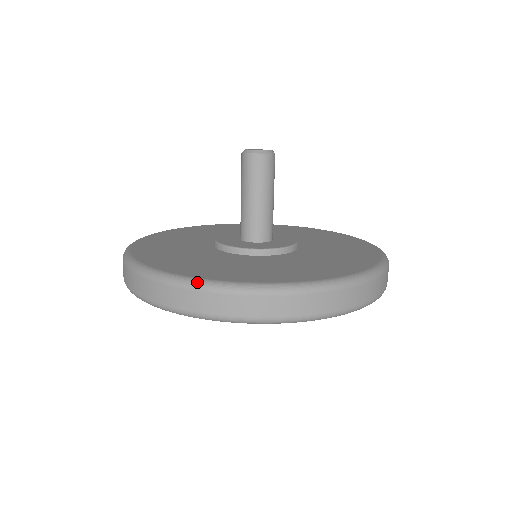
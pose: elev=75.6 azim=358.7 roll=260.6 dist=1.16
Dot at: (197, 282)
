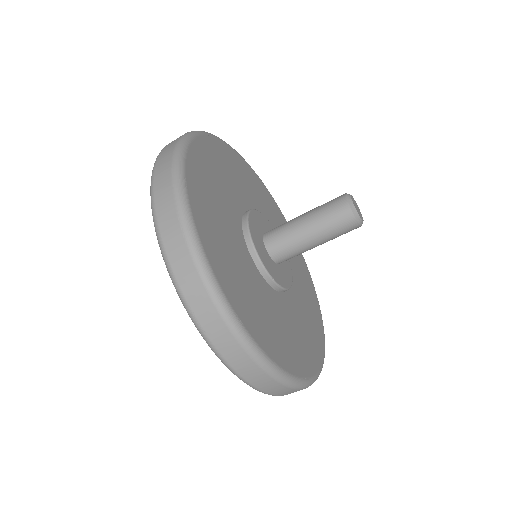
Dot at: (286, 378)
